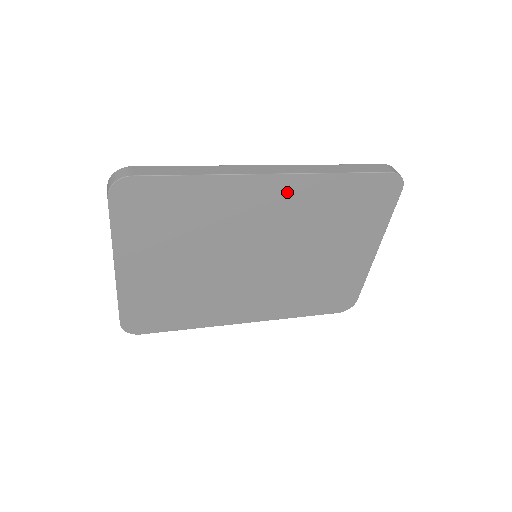
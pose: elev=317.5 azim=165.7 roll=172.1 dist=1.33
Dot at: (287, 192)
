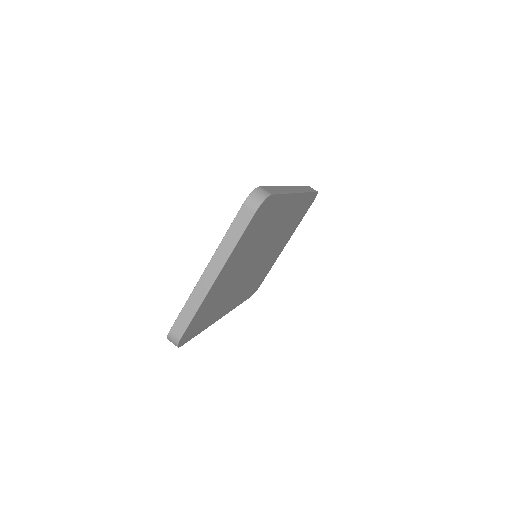
Dot at: (294, 205)
